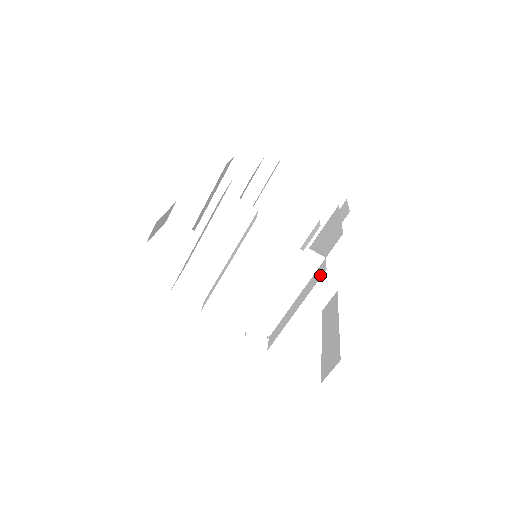
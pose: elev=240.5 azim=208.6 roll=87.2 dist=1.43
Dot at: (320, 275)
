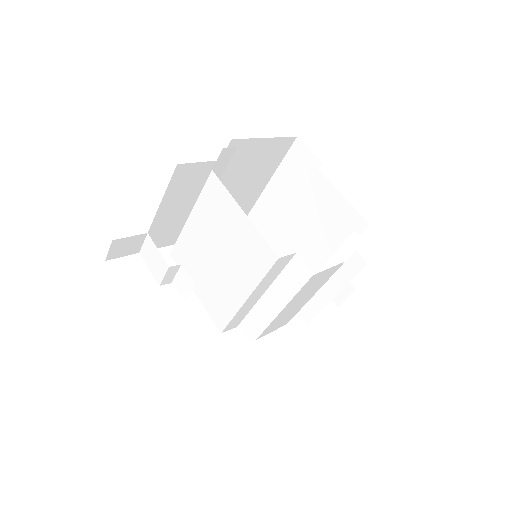
Dot at: (358, 267)
